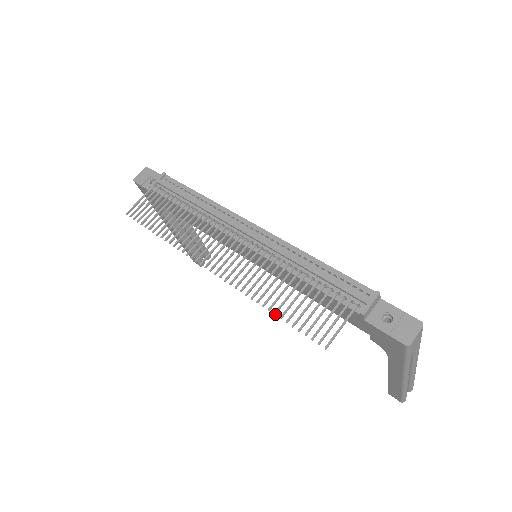
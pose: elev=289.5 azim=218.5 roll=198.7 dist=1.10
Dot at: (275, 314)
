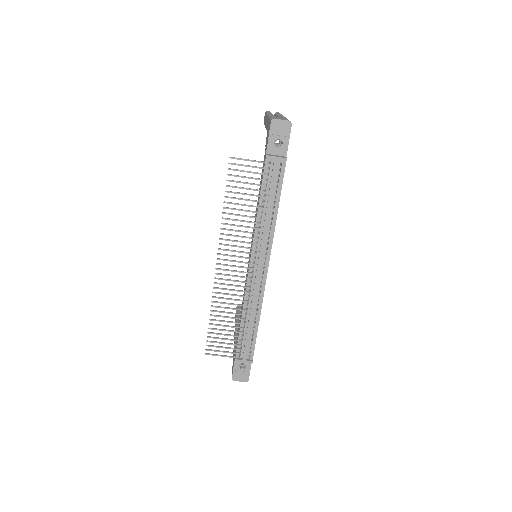
Dot at: (210, 320)
